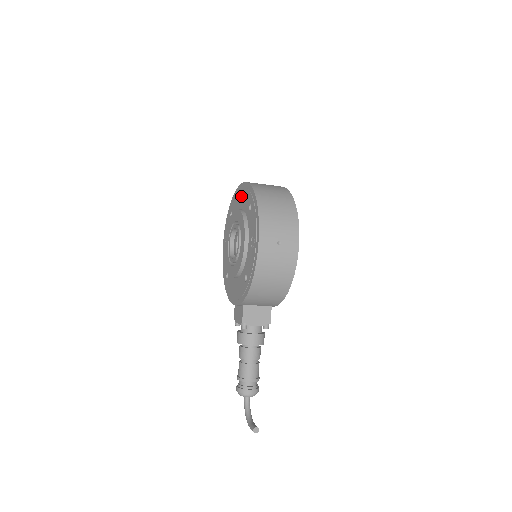
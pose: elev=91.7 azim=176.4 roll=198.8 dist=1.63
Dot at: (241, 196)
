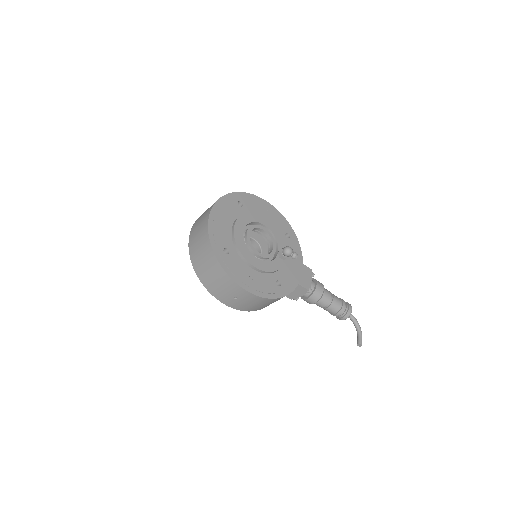
Dot at: occluded
